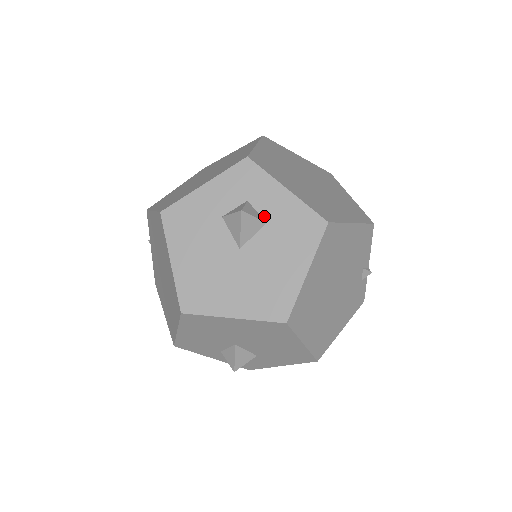
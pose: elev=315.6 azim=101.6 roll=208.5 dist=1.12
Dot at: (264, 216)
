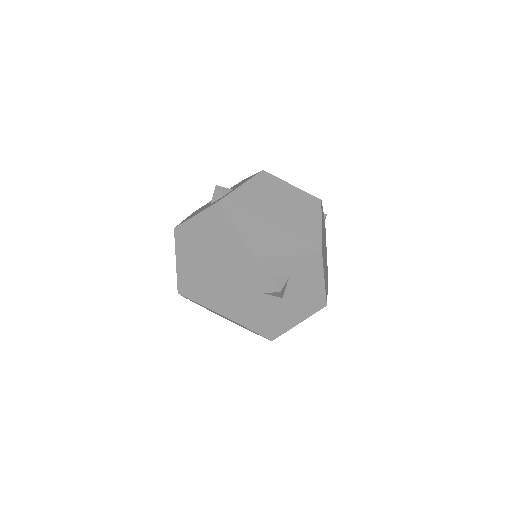
Dot at: (285, 276)
